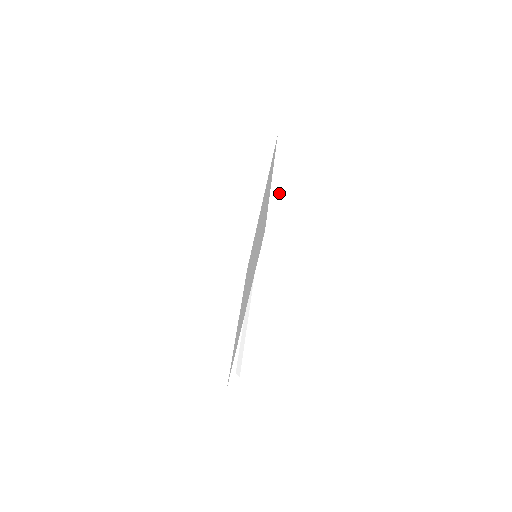
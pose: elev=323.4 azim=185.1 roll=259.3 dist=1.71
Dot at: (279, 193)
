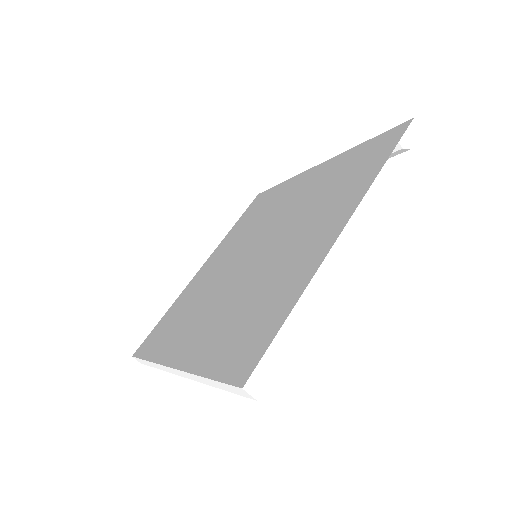
Dot at: (353, 158)
